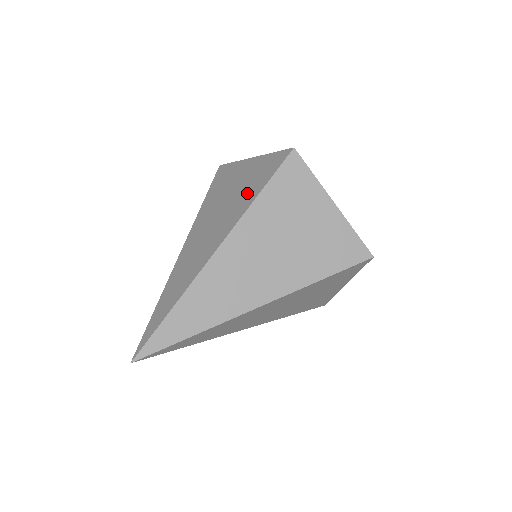
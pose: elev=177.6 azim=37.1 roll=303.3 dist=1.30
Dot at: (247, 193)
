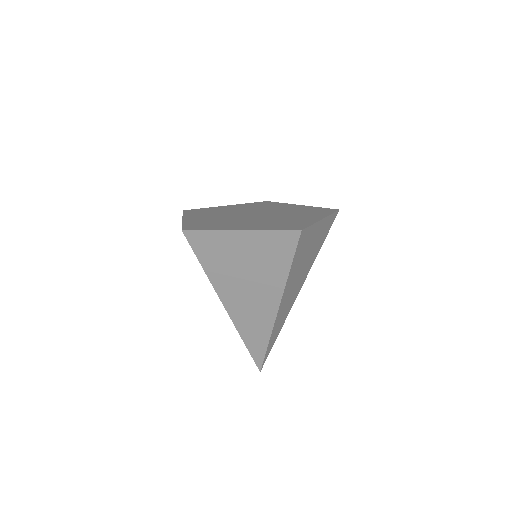
Dot at: occluded
